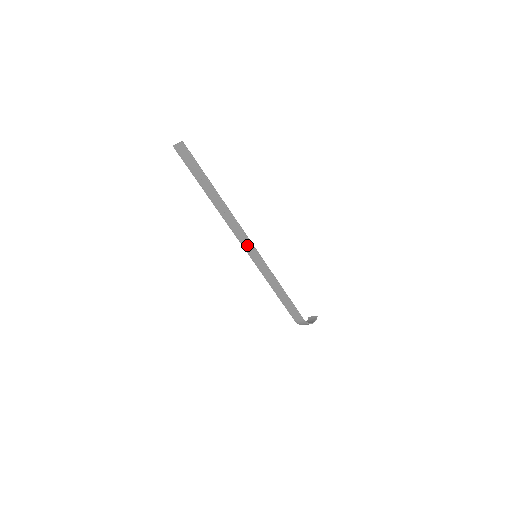
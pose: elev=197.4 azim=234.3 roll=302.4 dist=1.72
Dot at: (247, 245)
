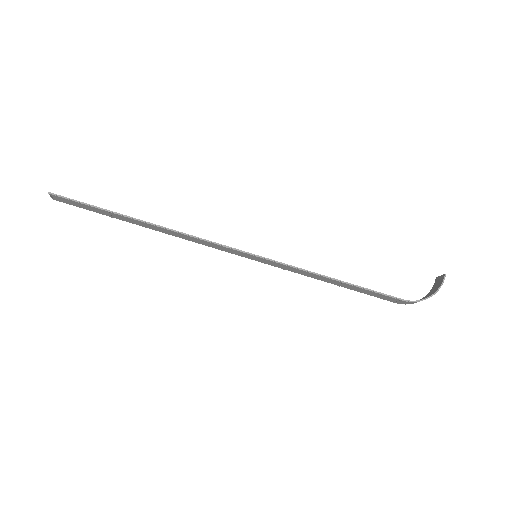
Dot at: (230, 251)
